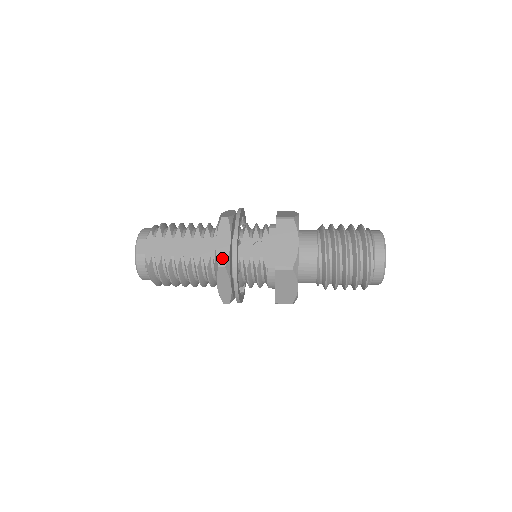
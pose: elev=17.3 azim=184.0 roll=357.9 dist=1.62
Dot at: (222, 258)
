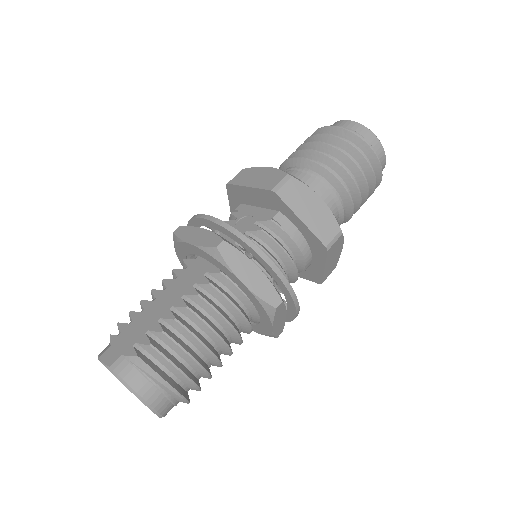
Dot at: (211, 241)
